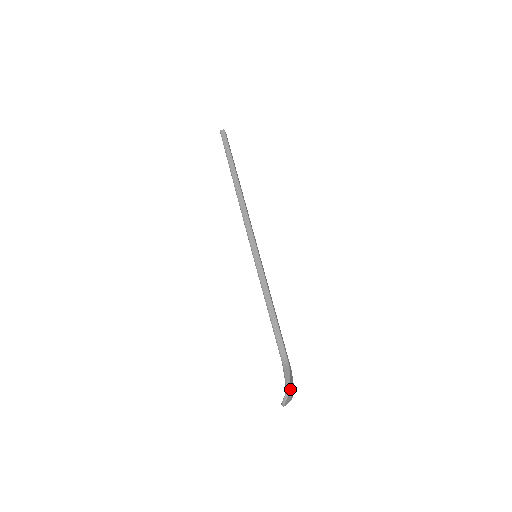
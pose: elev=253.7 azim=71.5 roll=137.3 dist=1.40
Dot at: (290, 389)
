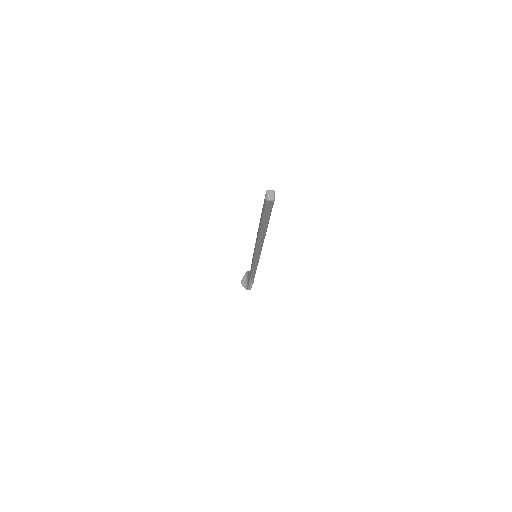
Dot at: occluded
